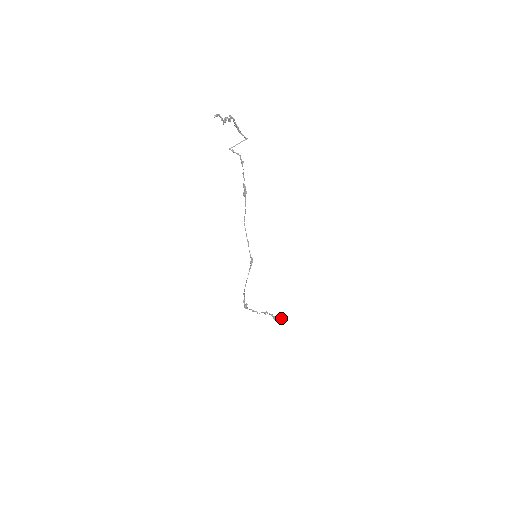
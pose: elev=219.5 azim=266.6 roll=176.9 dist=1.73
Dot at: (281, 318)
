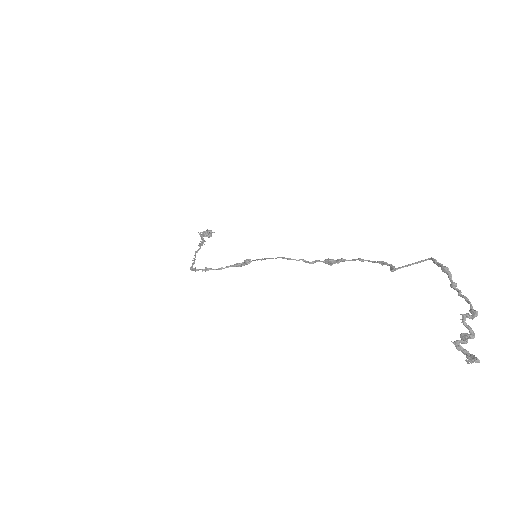
Dot at: (210, 235)
